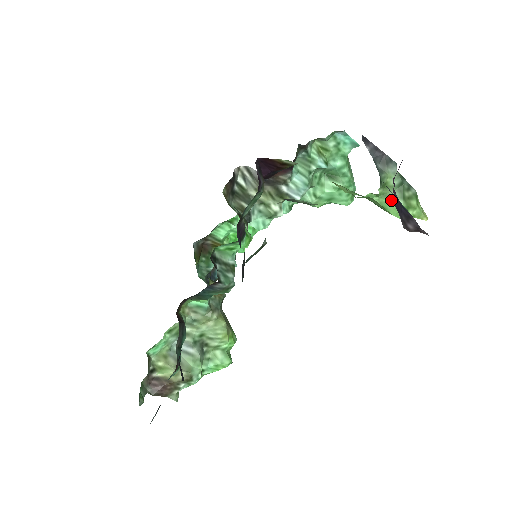
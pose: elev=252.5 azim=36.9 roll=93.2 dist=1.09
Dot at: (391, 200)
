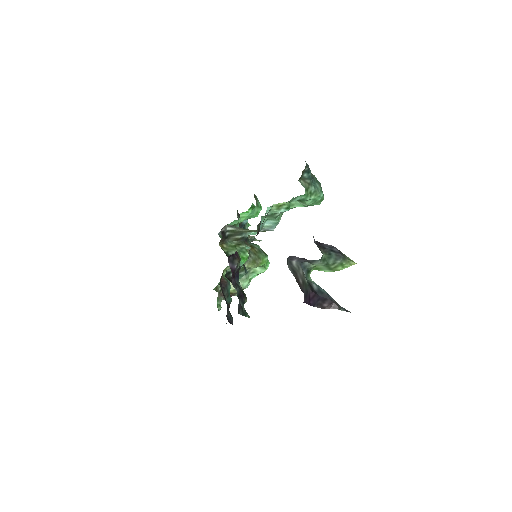
Dot at: (322, 270)
